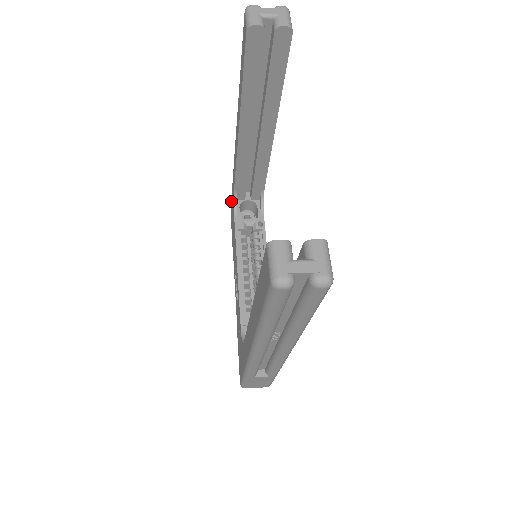
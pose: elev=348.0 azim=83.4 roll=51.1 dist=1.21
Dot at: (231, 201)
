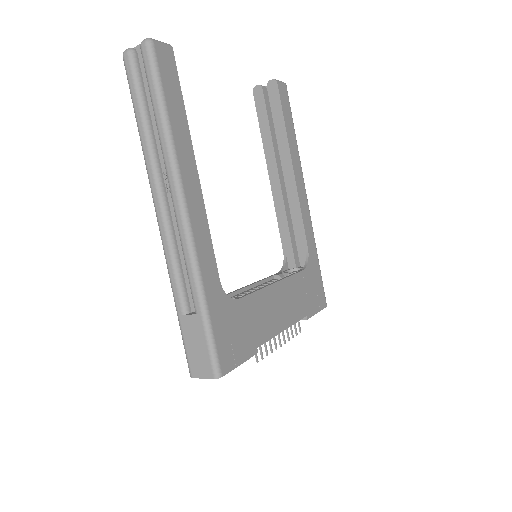
Dot at: occluded
